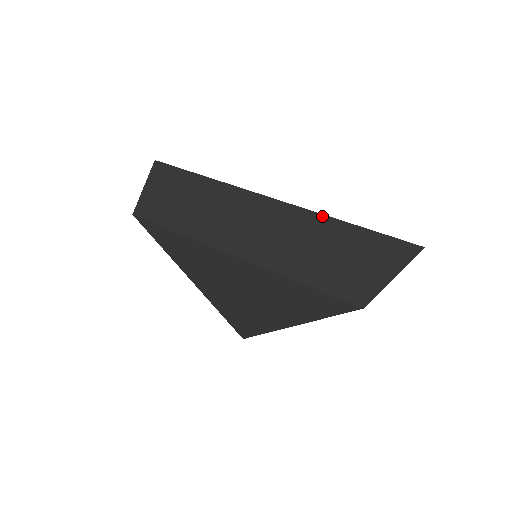
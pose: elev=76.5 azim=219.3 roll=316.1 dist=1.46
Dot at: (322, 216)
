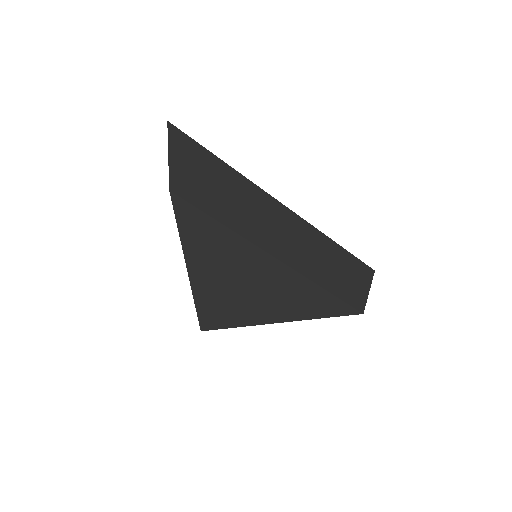
Dot at: (323, 235)
